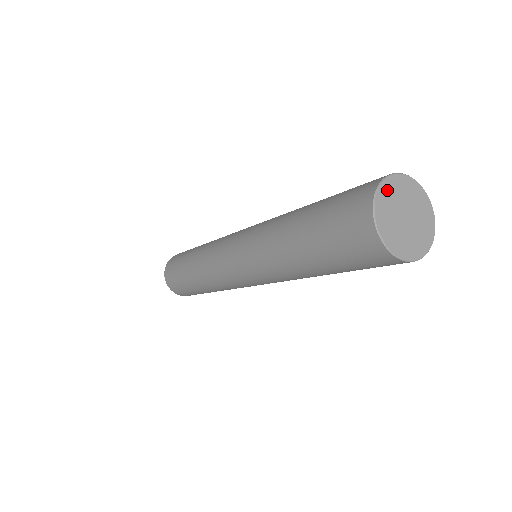
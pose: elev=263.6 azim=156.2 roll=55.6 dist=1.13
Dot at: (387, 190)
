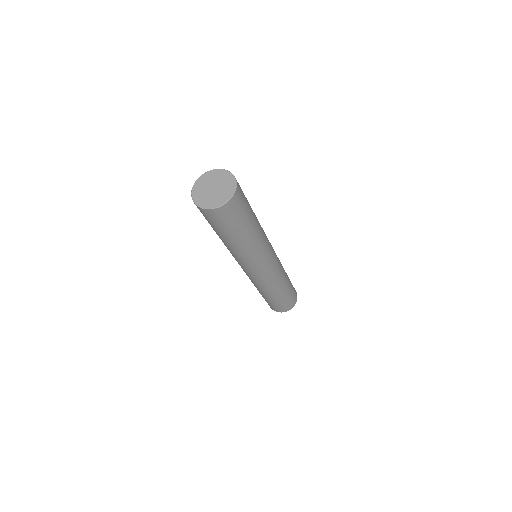
Dot at: (204, 178)
